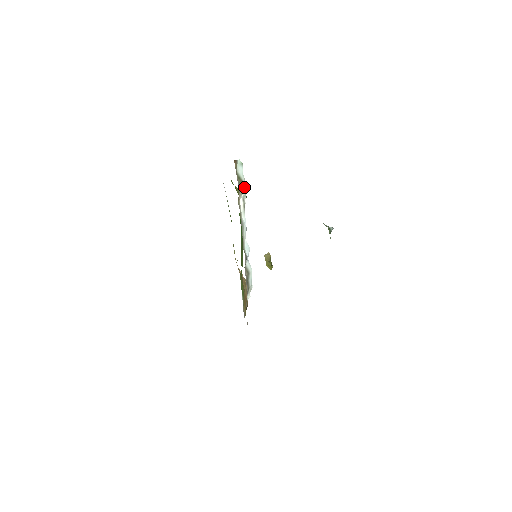
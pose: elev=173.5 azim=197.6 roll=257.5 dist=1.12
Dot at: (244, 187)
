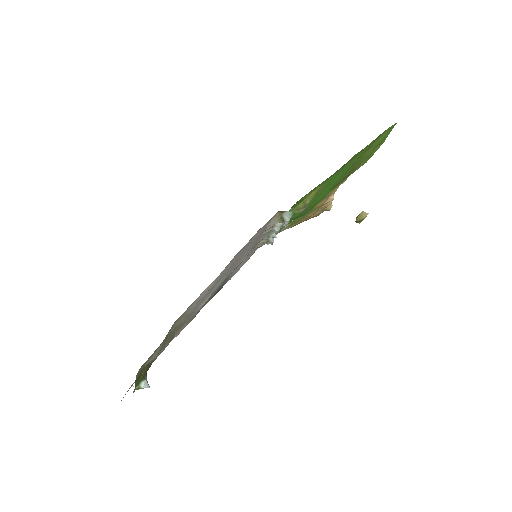
Dot at: (286, 223)
